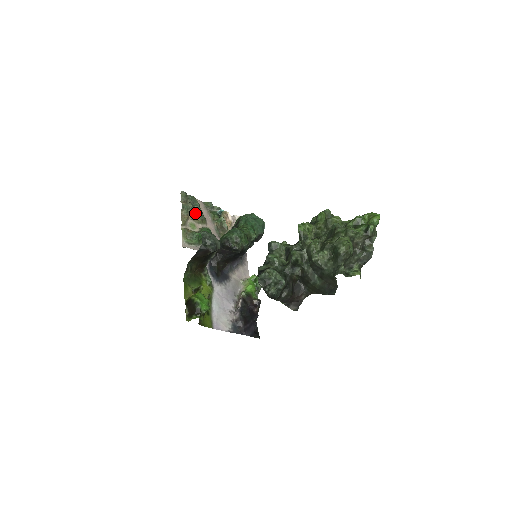
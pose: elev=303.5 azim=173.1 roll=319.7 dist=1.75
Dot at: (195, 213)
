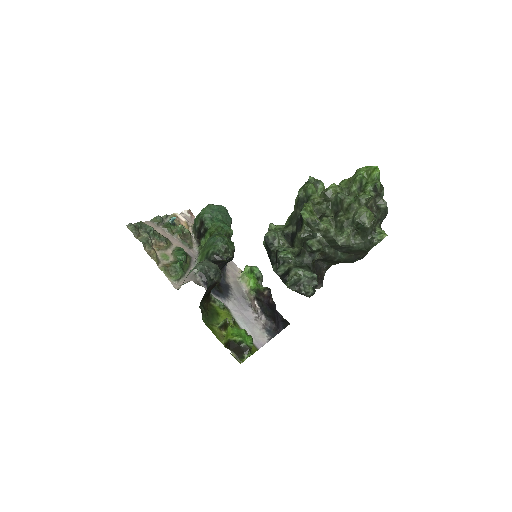
Dot at: (155, 240)
